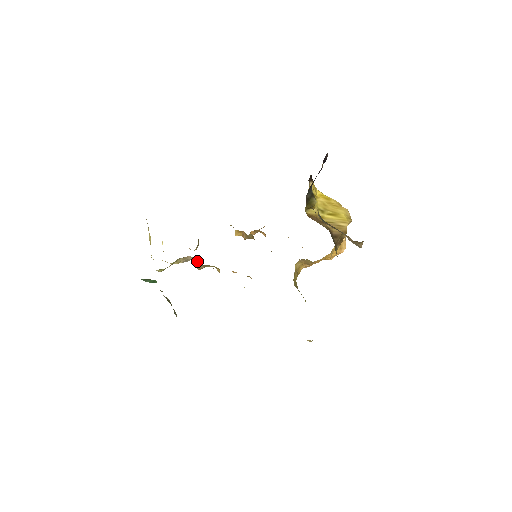
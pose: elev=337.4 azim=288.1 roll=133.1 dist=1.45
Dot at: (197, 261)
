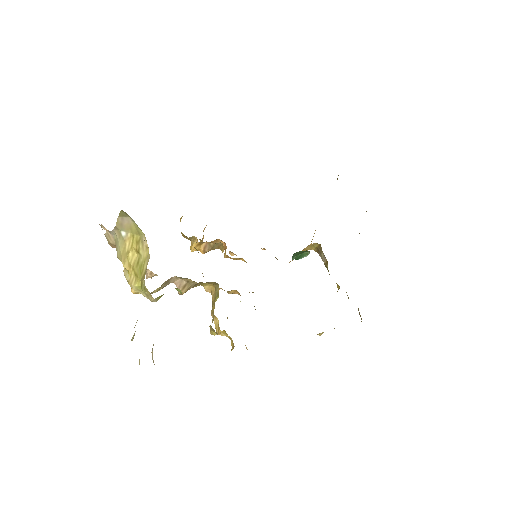
Dot at: (184, 281)
